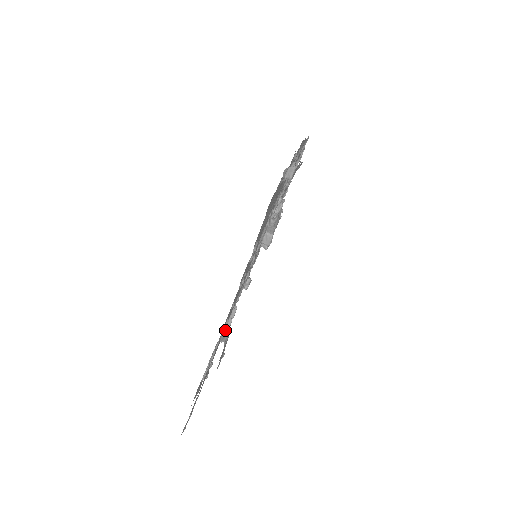
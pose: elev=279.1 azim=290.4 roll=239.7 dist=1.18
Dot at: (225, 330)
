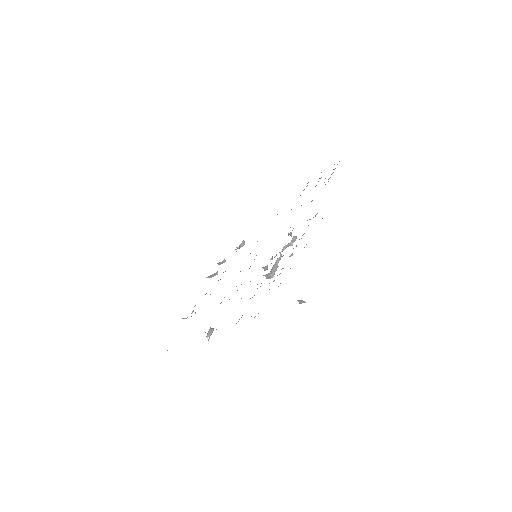
Dot at: (210, 276)
